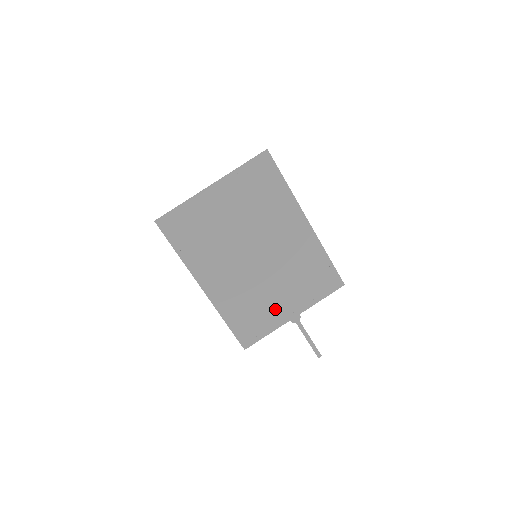
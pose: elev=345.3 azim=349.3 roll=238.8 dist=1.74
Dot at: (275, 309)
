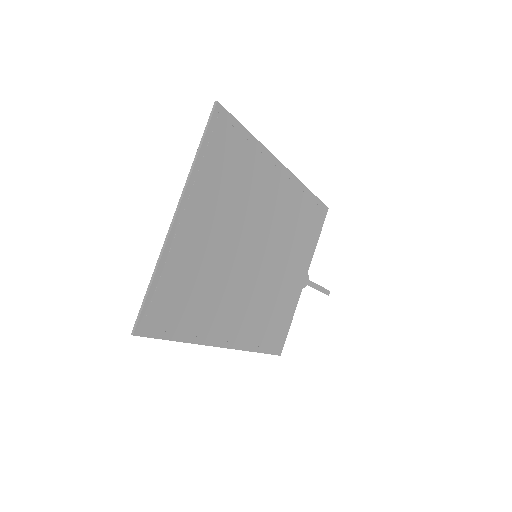
Dot at: (289, 291)
